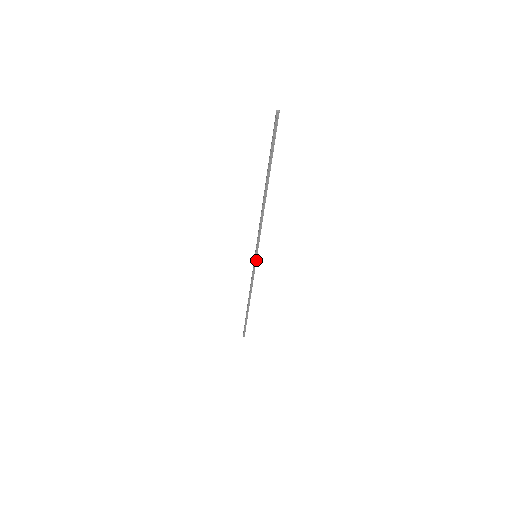
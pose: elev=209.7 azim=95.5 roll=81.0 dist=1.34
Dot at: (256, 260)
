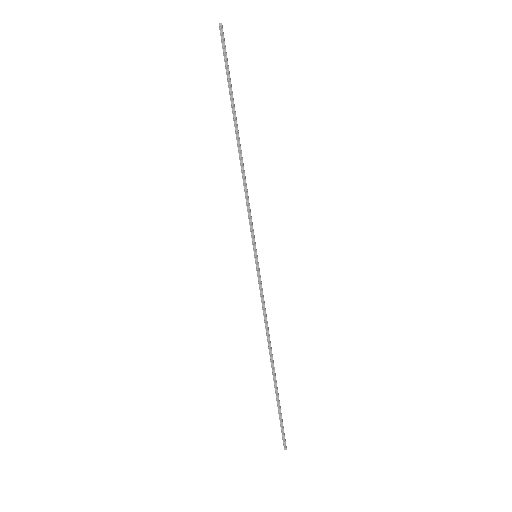
Dot at: (258, 263)
